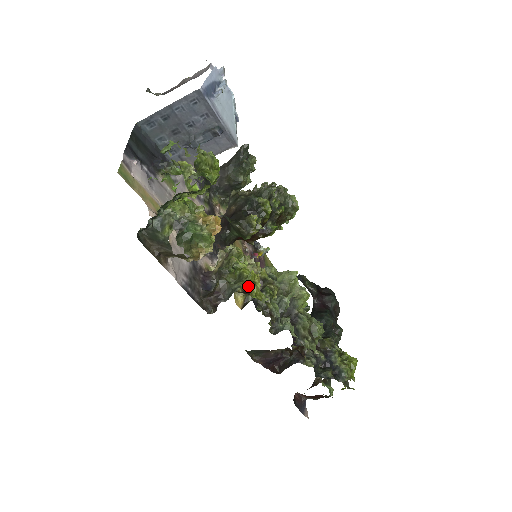
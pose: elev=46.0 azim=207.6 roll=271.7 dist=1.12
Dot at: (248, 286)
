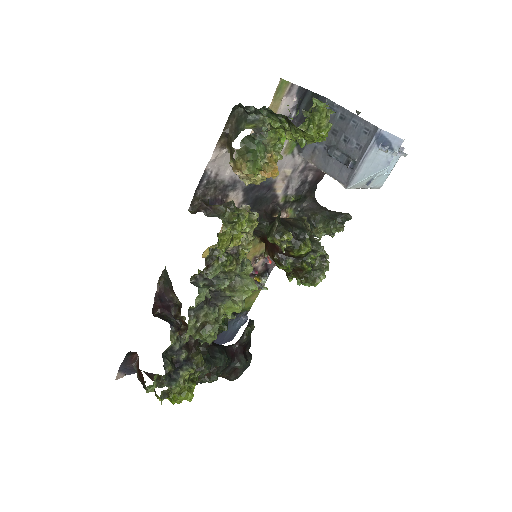
Dot at: (228, 228)
